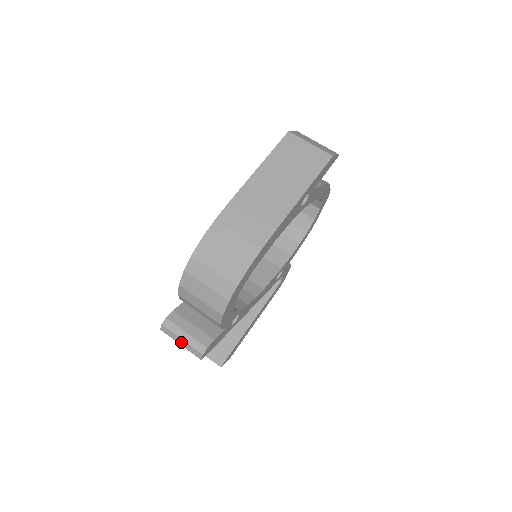
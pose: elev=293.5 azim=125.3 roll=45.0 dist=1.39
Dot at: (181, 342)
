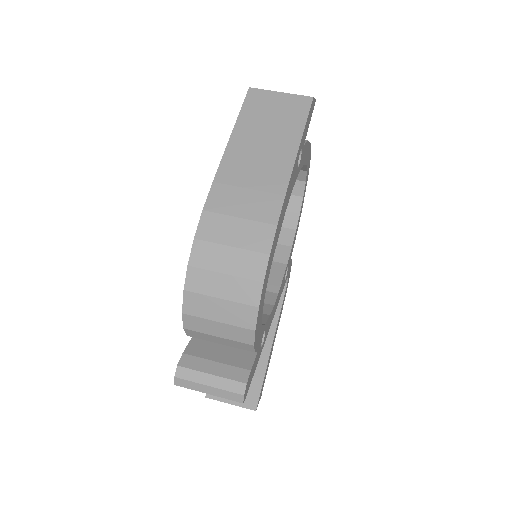
Dot at: (208, 390)
